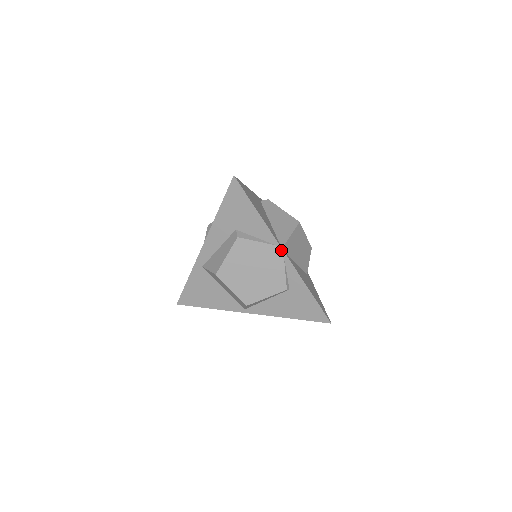
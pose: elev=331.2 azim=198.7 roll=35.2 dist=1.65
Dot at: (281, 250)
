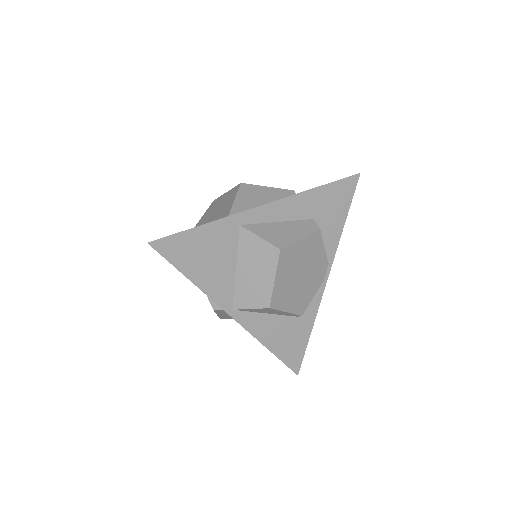
Dot at: (328, 272)
